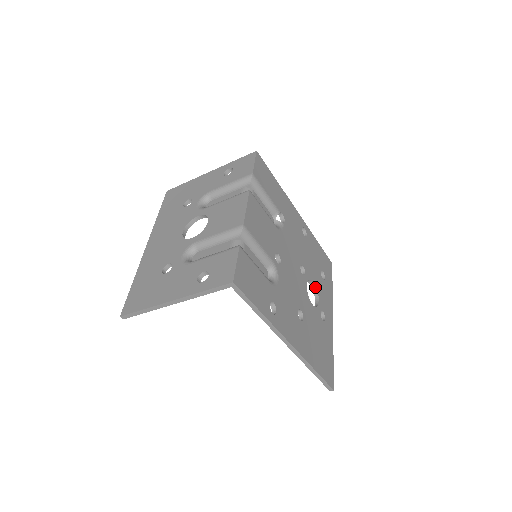
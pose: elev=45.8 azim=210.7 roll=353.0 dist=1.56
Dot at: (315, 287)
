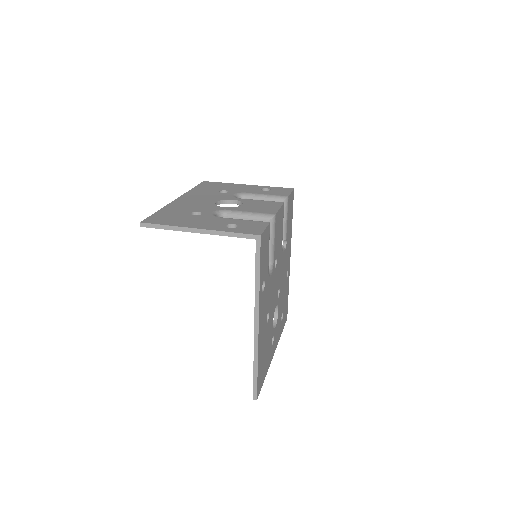
Dot at: (277, 316)
